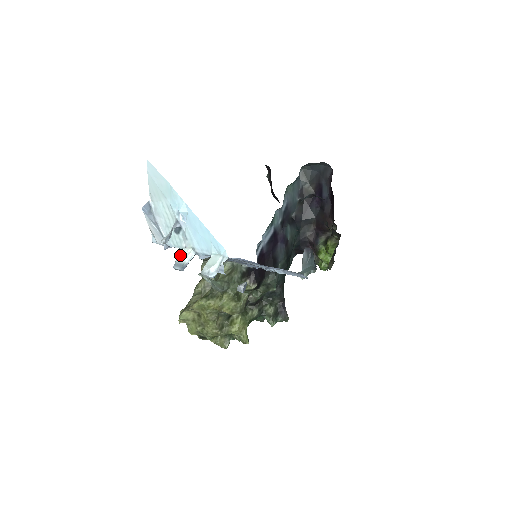
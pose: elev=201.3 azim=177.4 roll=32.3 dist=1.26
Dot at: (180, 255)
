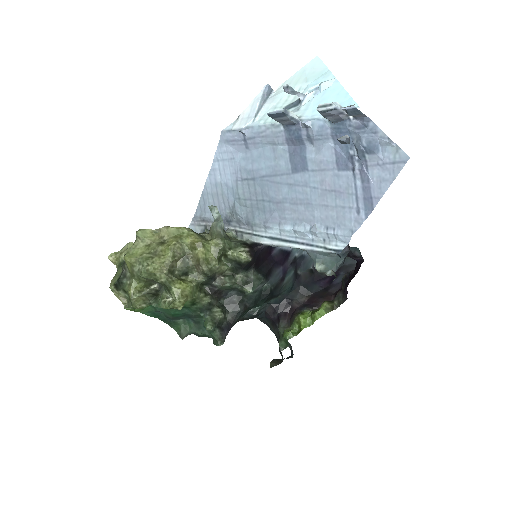
Dot at: occluded
